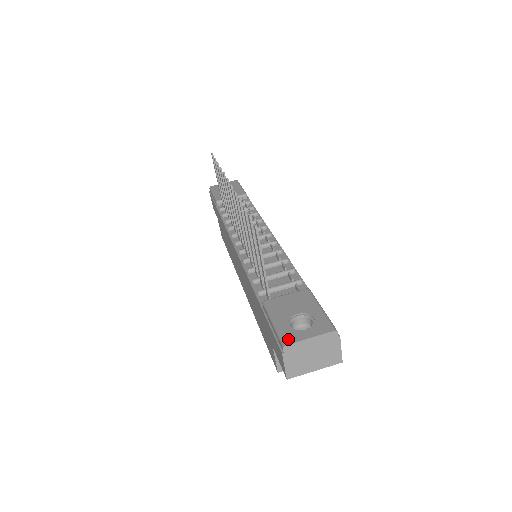
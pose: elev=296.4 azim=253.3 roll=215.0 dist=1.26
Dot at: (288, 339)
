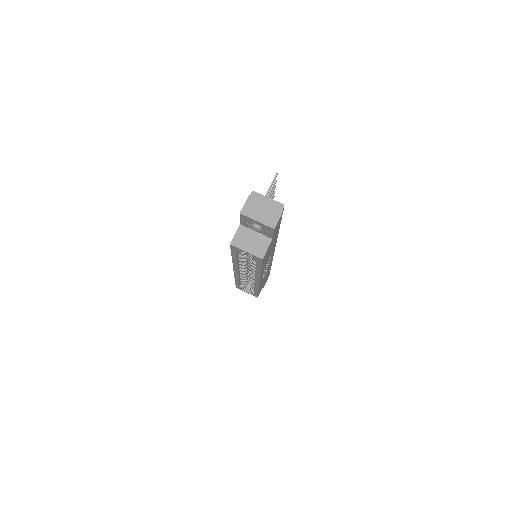
Dot at: (257, 194)
